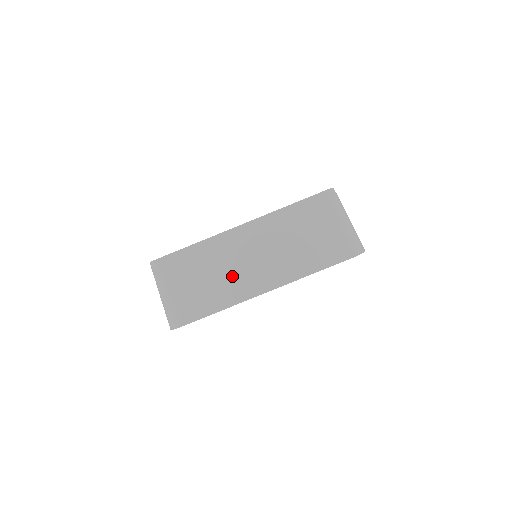
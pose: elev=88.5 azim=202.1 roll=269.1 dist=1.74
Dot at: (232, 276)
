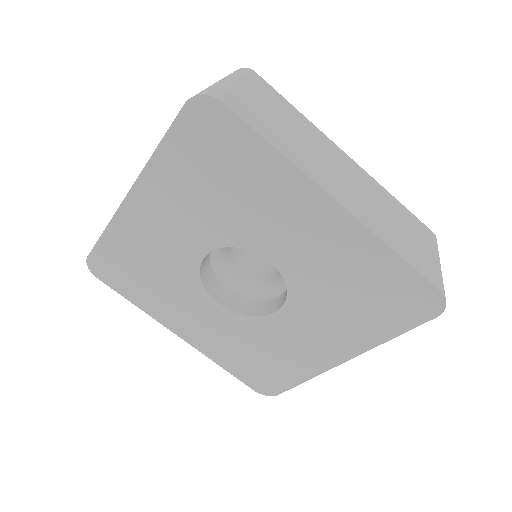
Dot at: occluded
